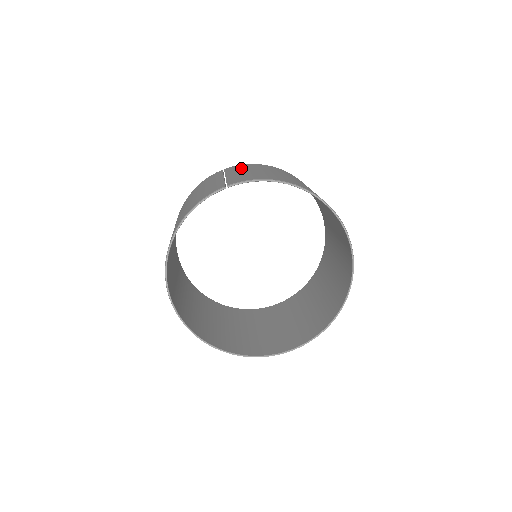
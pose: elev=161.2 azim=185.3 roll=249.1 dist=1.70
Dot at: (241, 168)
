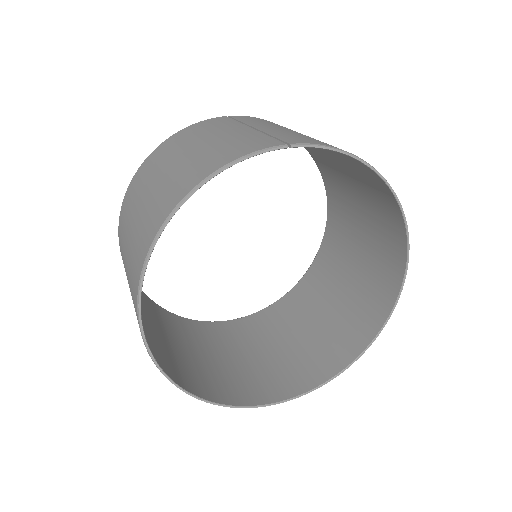
Dot at: (266, 122)
